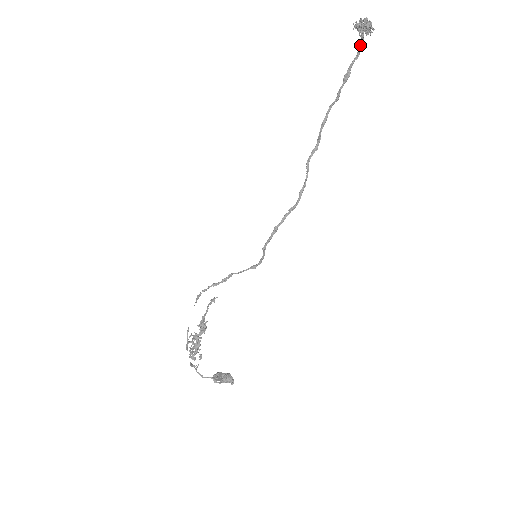
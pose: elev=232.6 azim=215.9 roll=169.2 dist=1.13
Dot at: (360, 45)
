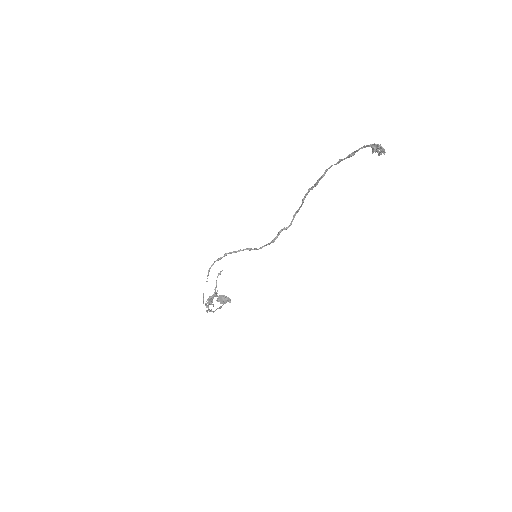
Dot at: occluded
